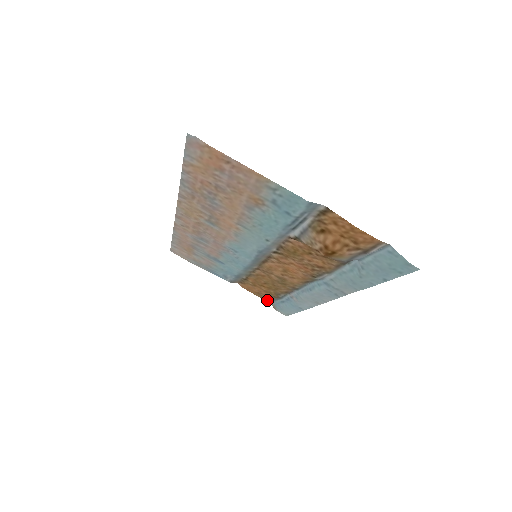
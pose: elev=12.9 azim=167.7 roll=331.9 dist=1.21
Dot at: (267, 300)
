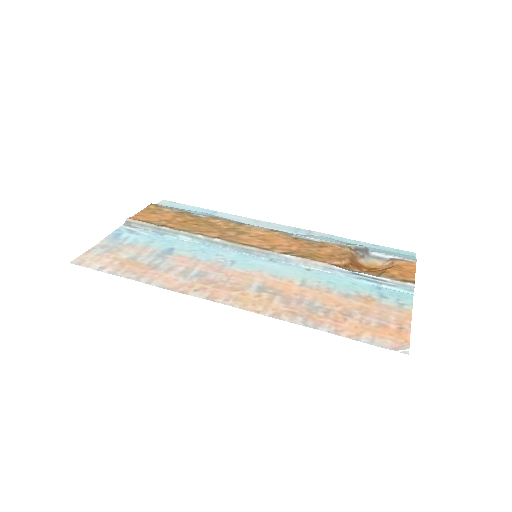
Dot at: (152, 206)
